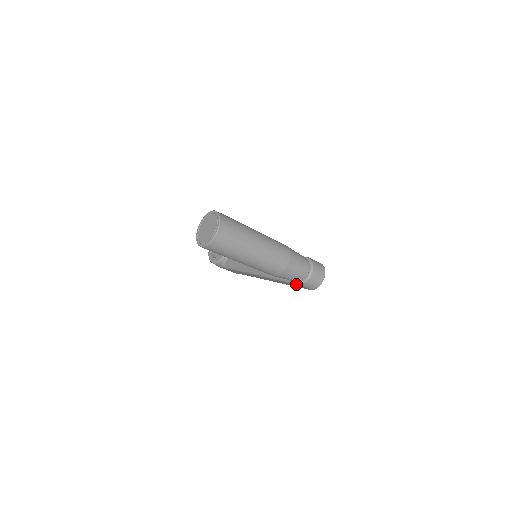
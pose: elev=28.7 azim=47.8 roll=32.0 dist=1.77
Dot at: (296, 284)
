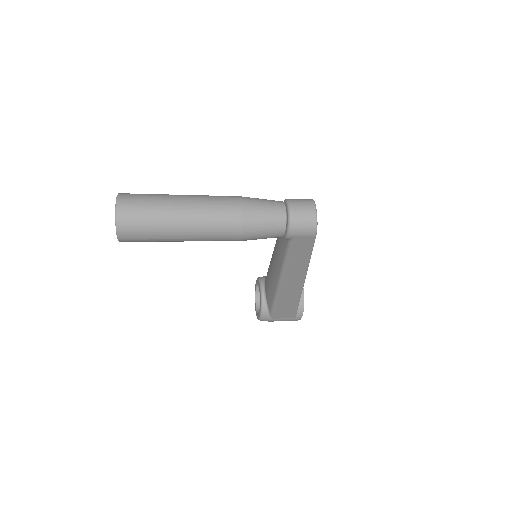
Dot at: (291, 240)
